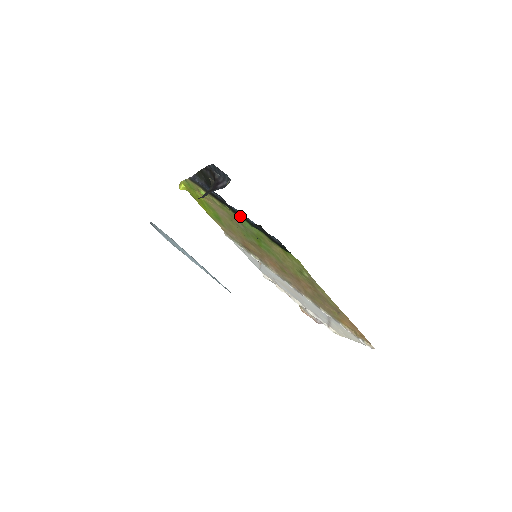
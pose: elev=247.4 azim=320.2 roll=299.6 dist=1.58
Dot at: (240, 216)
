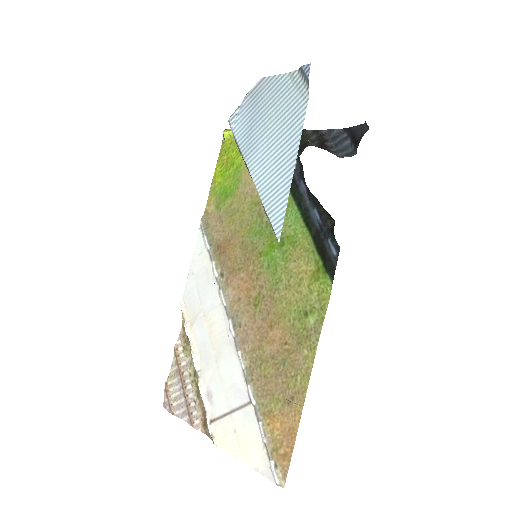
Dot at: (300, 200)
